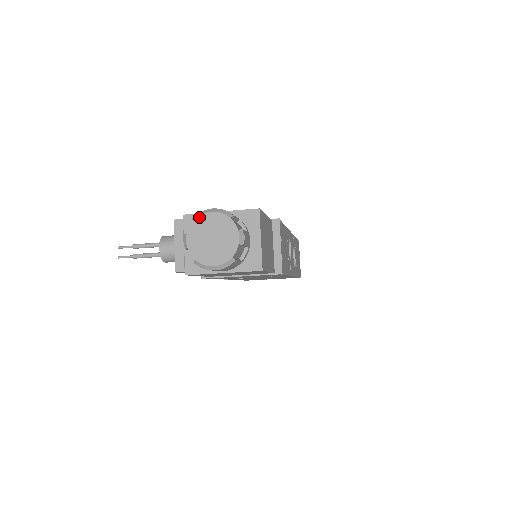
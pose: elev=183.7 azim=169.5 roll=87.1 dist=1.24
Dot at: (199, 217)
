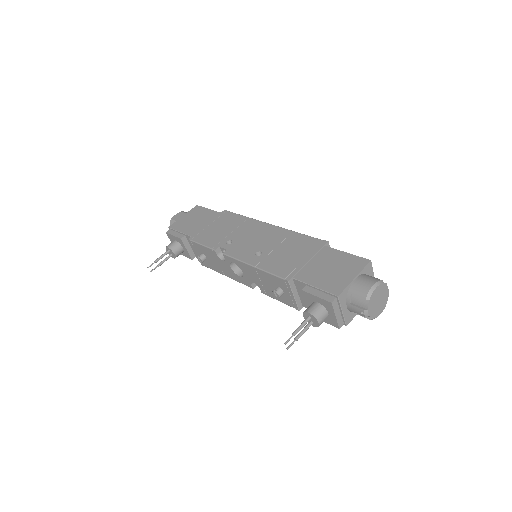
Dot at: (371, 296)
